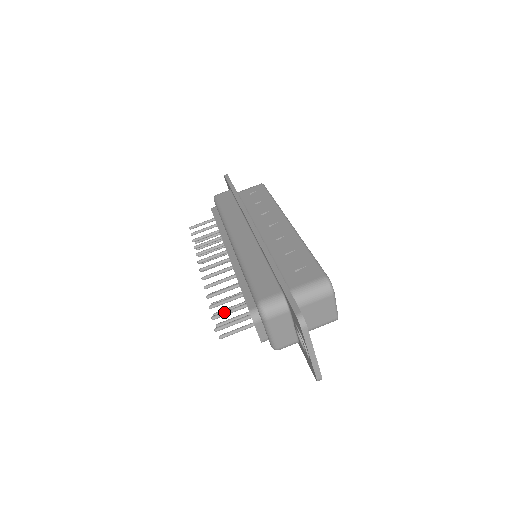
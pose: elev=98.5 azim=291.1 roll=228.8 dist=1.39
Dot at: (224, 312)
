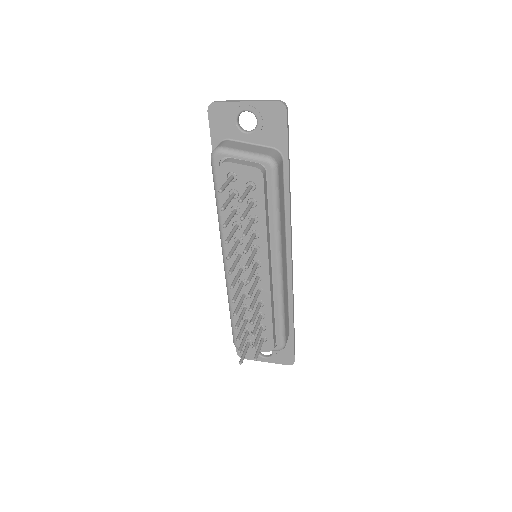
Dot at: (224, 203)
